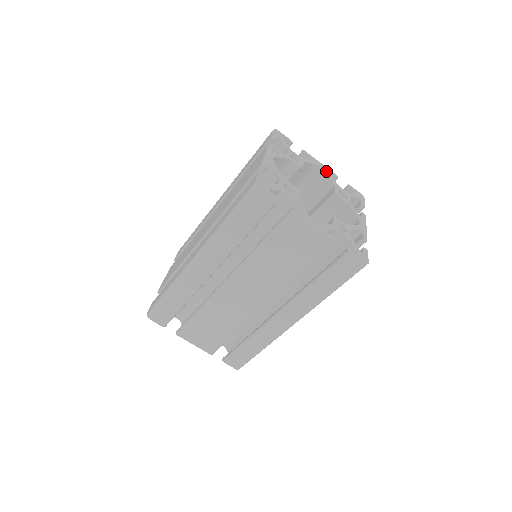
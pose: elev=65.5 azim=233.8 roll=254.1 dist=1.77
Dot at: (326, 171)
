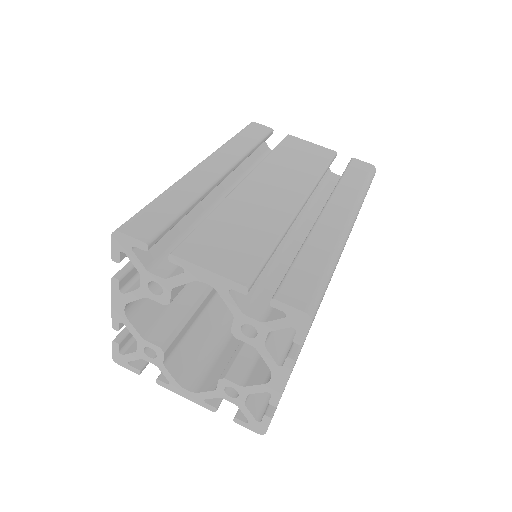
Dot at: occluded
